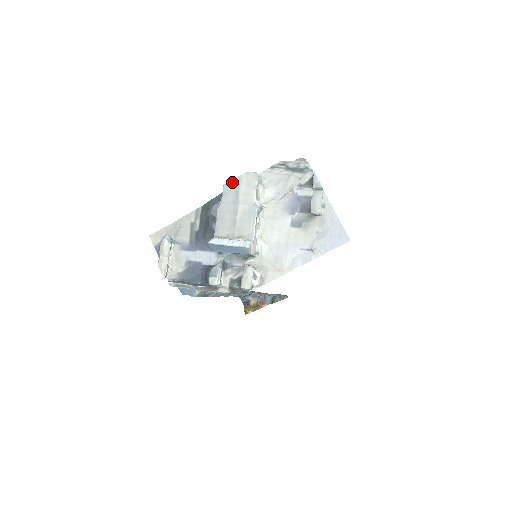
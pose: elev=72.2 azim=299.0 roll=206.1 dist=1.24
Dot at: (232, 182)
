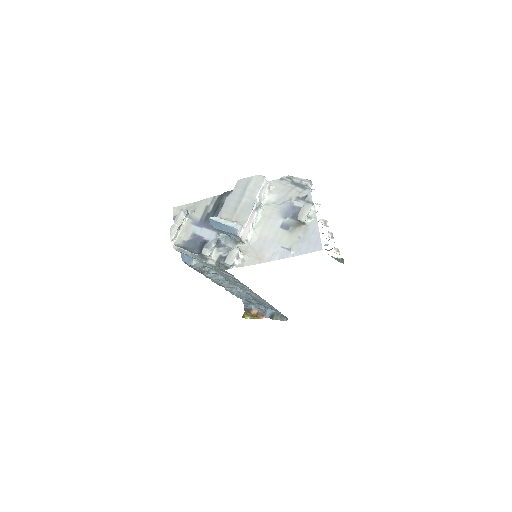
Dot at: (245, 179)
